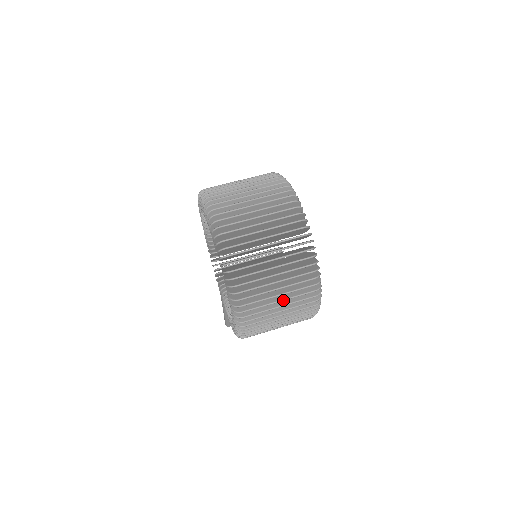
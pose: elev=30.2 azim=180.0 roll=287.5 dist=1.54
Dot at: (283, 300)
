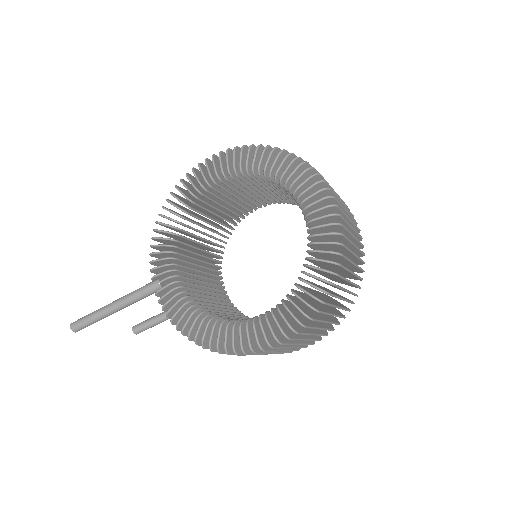
Dot at: (329, 322)
